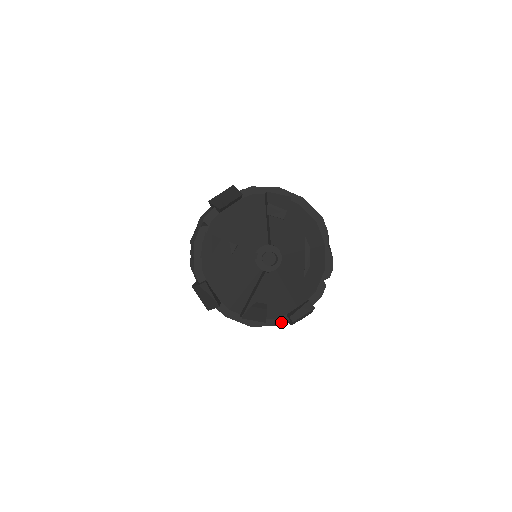
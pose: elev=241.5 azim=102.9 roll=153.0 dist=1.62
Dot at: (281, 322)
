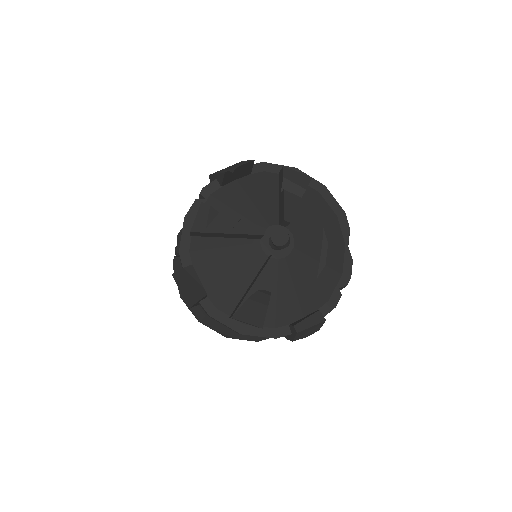
Dot at: (281, 334)
